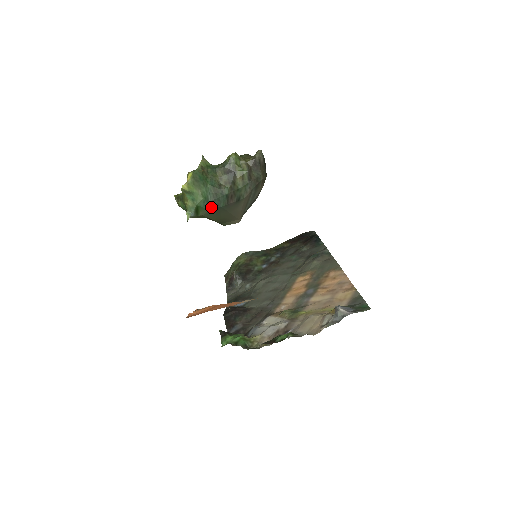
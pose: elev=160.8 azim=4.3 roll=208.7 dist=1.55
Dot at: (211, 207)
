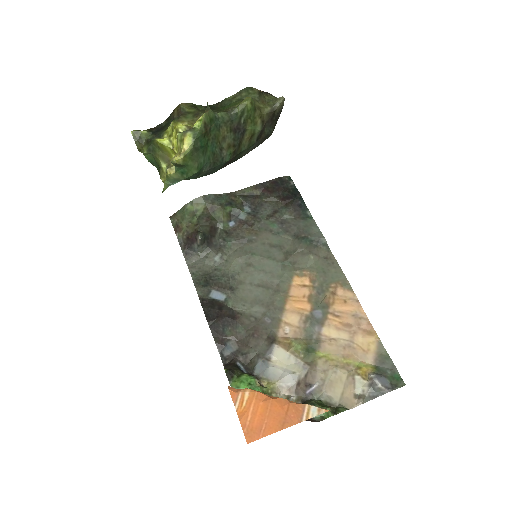
Dot at: (200, 176)
